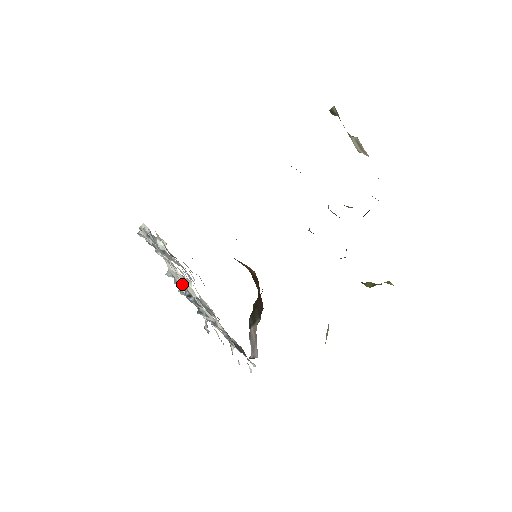
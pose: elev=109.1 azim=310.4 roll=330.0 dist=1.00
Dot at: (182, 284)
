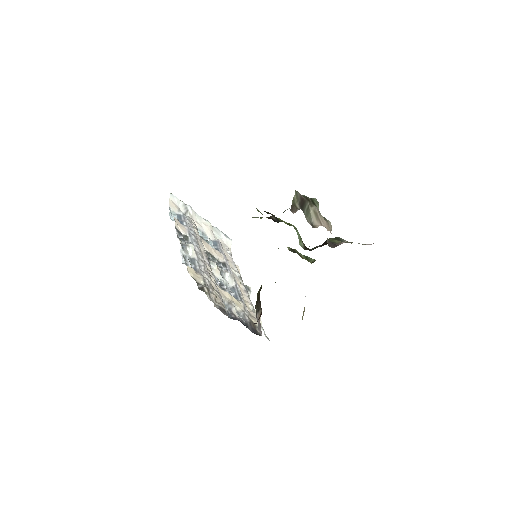
Dot at: (209, 256)
